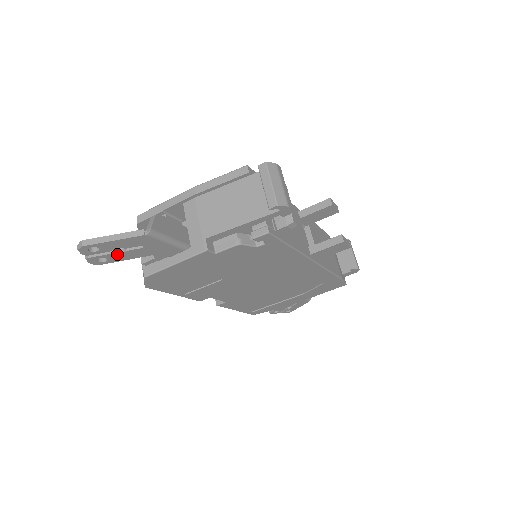
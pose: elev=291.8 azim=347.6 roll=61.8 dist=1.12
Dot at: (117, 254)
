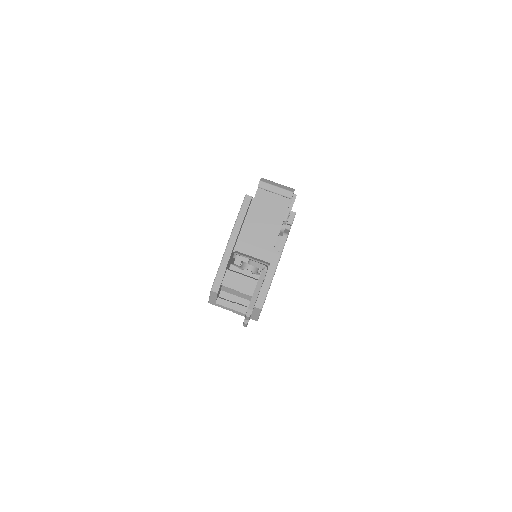
Dot at: occluded
